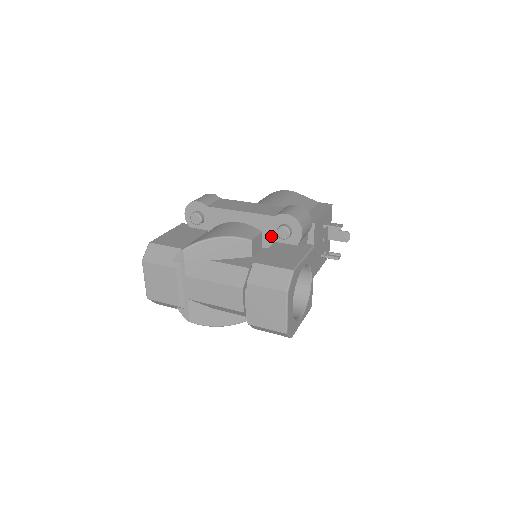
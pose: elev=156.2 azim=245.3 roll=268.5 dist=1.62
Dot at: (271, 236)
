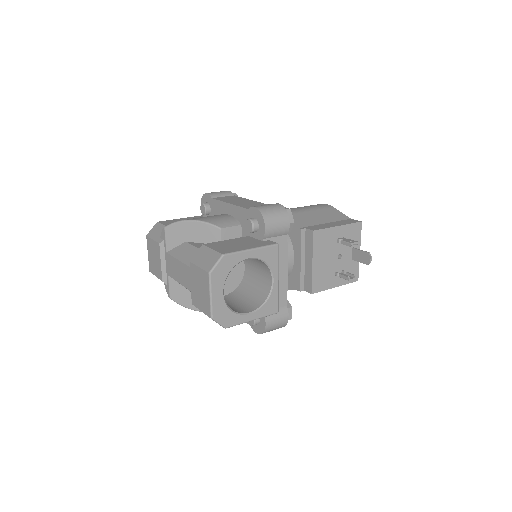
Dot at: (247, 230)
